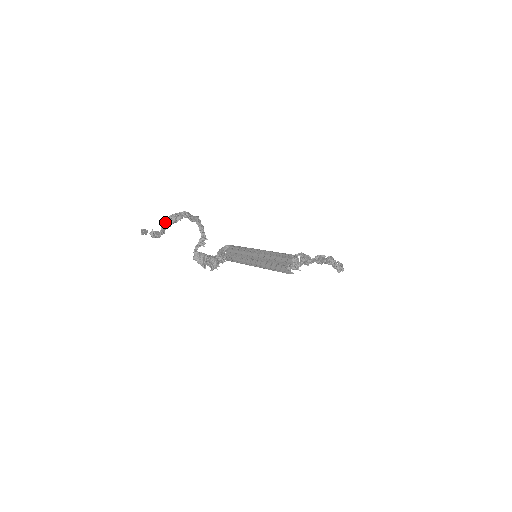
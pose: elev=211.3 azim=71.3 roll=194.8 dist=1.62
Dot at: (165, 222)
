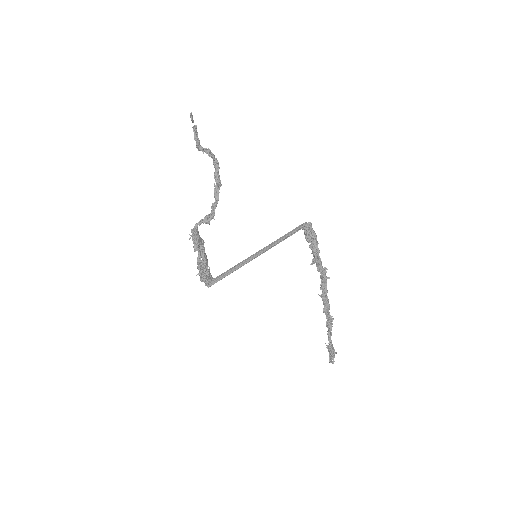
Dot at: (201, 147)
